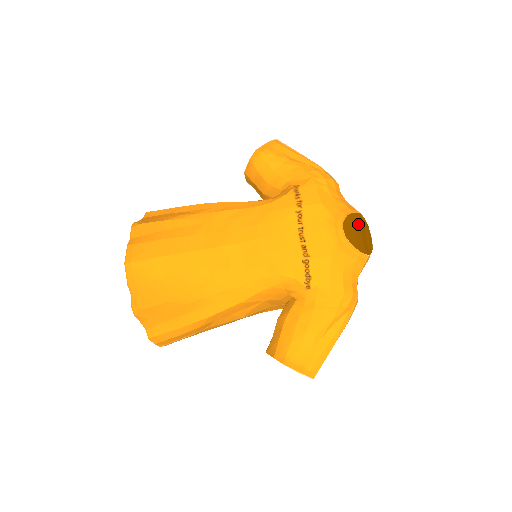
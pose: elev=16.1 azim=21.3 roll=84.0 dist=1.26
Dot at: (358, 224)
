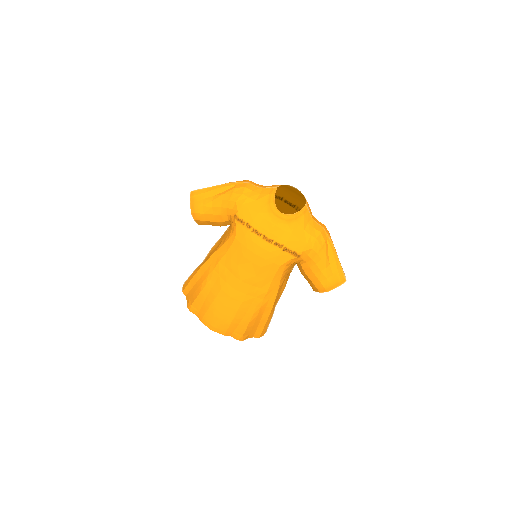
Dot at: (282, 188)
